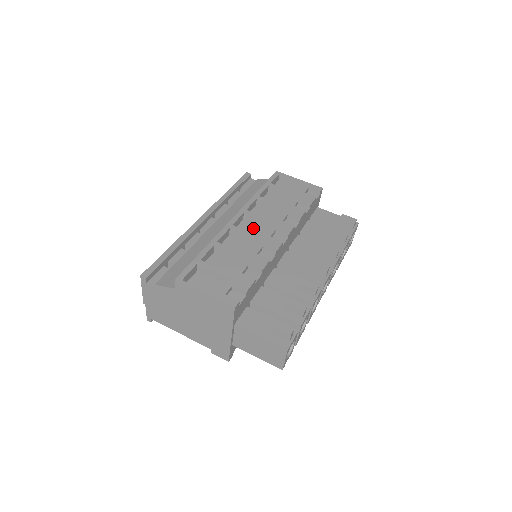
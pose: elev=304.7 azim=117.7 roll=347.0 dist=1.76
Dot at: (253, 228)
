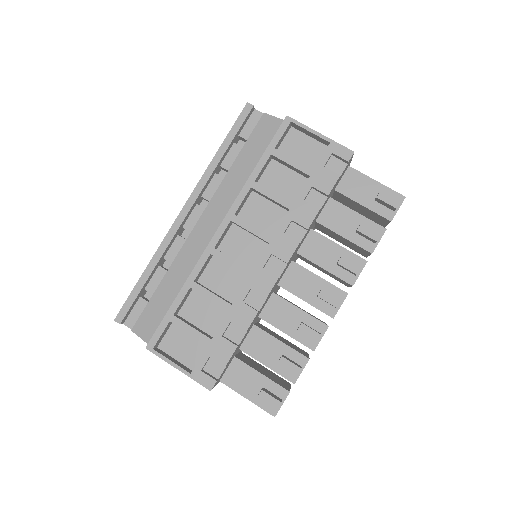
Dot at: (245, 240)
